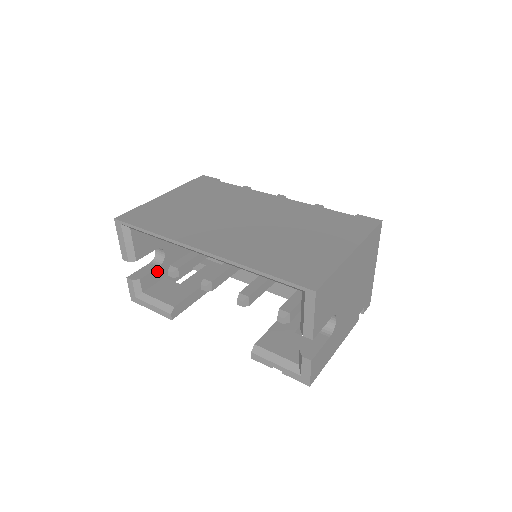
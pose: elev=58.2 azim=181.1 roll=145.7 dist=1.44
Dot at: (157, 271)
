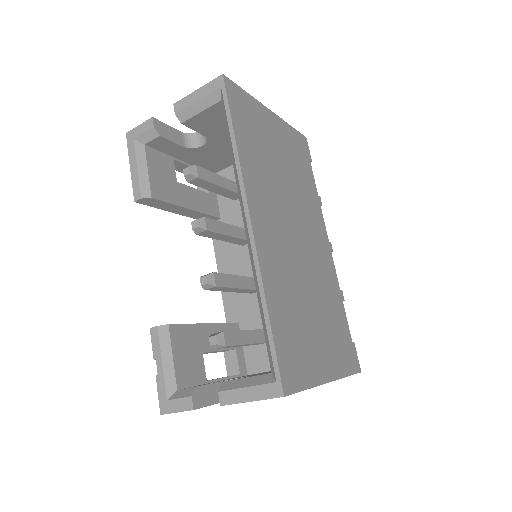
Dot at: (178, 147)
